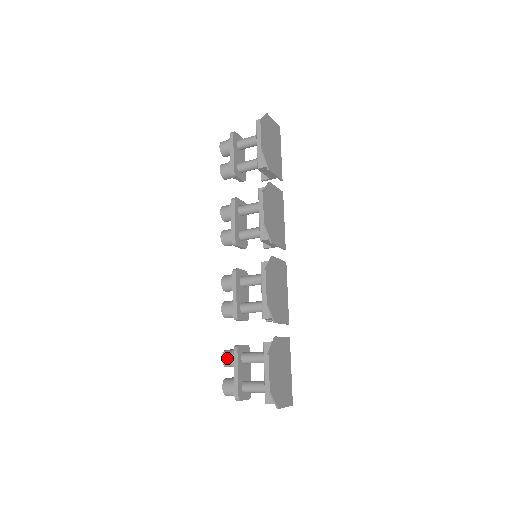
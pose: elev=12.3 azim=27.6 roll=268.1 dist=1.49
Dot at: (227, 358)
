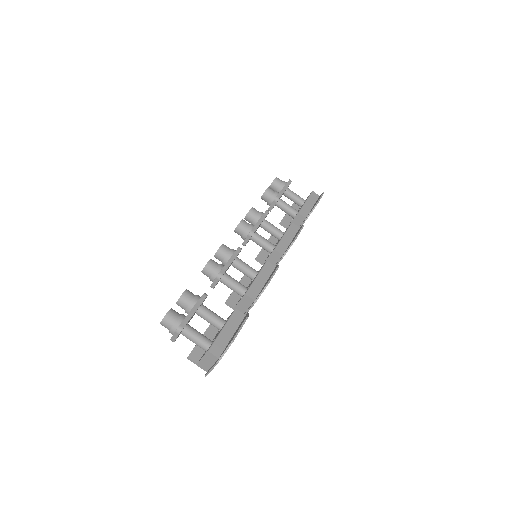
Dot at: (189, 295)
